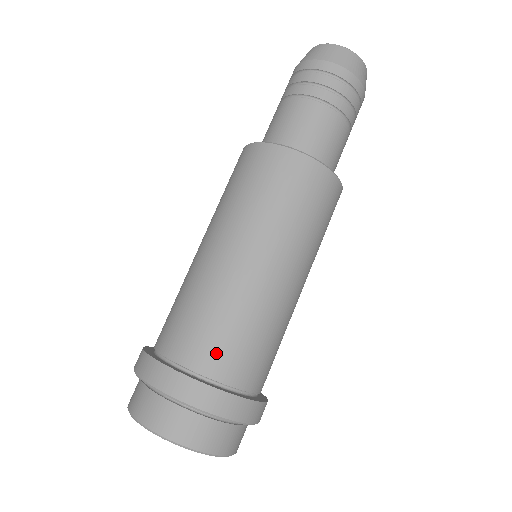
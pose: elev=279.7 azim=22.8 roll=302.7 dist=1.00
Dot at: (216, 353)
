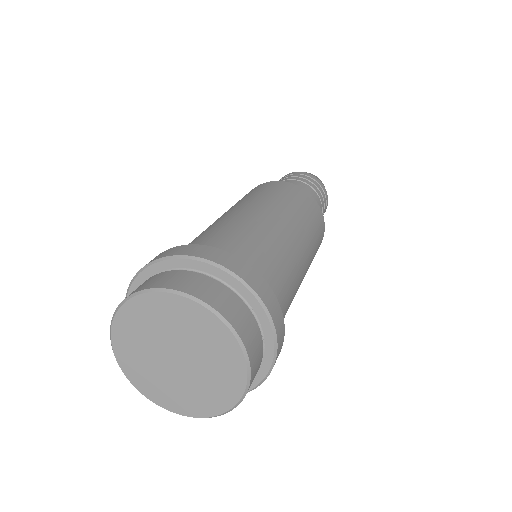
Dot at: (240, 250)
